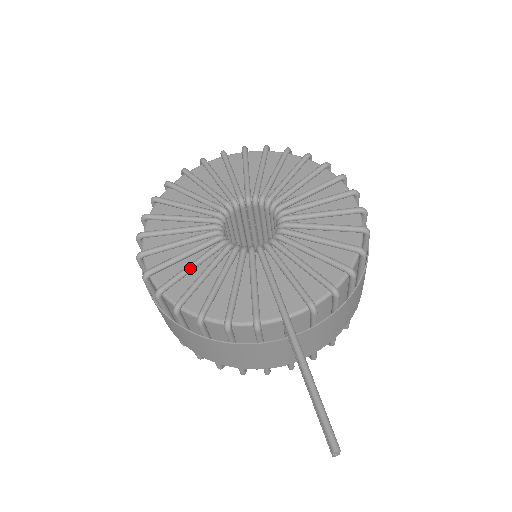
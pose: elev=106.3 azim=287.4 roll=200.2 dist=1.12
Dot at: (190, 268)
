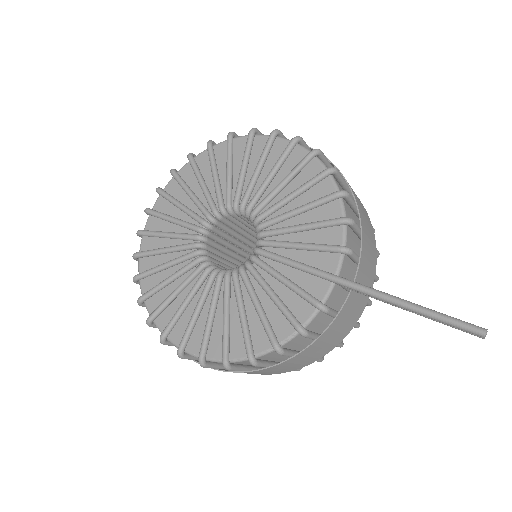
Dot at: (227, 321)
